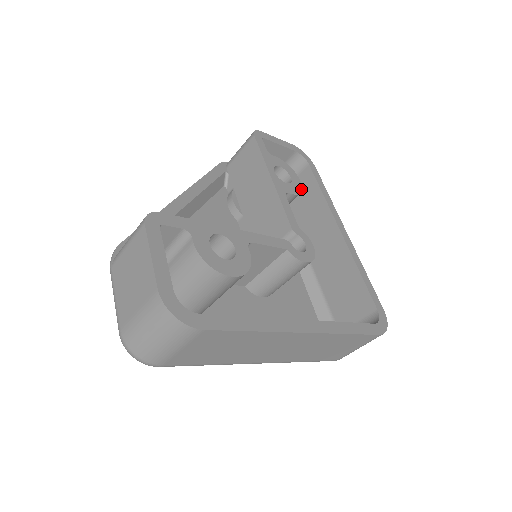
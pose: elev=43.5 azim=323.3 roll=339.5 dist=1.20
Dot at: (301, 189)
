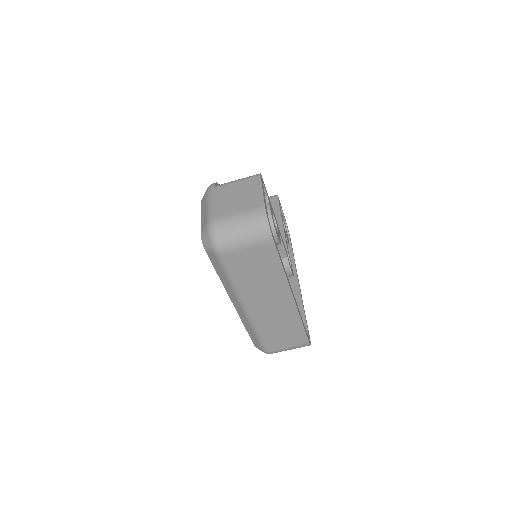
Dot at: occluded
